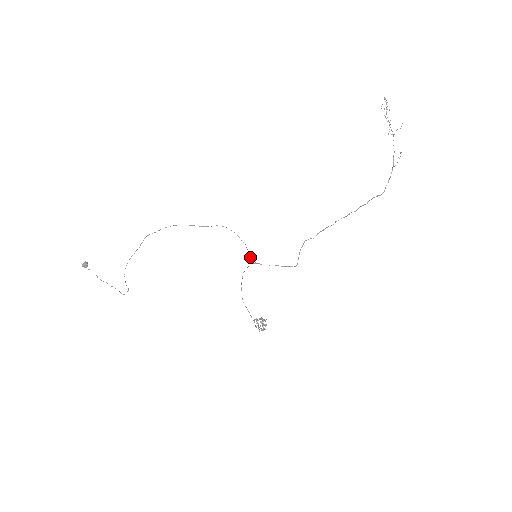
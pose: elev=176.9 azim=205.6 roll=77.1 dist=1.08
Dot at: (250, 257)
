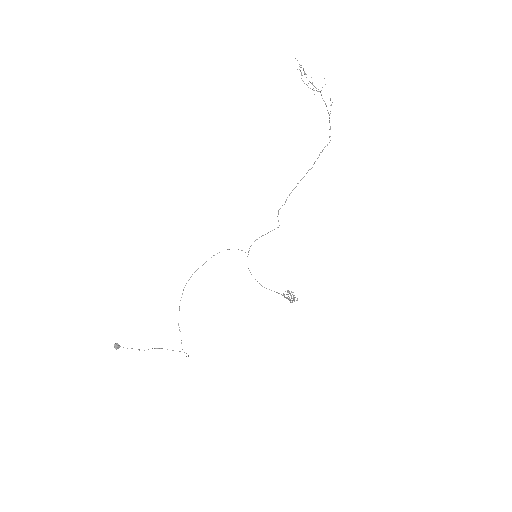
Dot at: occluded
